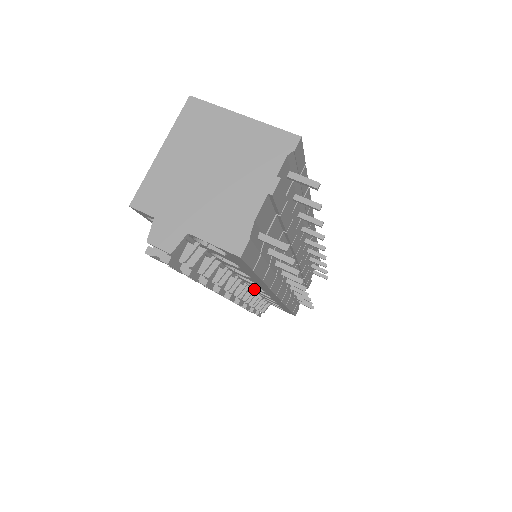
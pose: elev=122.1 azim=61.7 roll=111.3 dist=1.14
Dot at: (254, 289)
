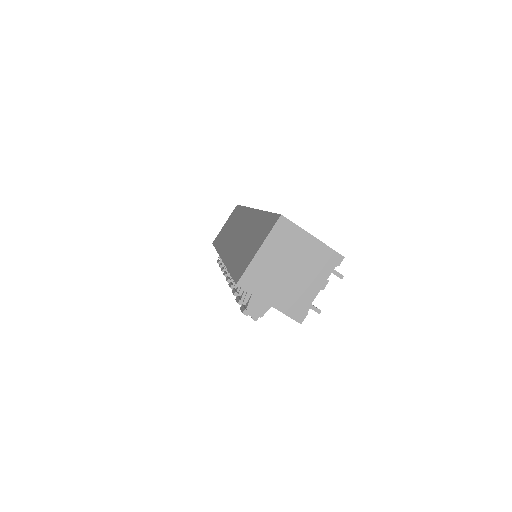
Dot at: occluded
